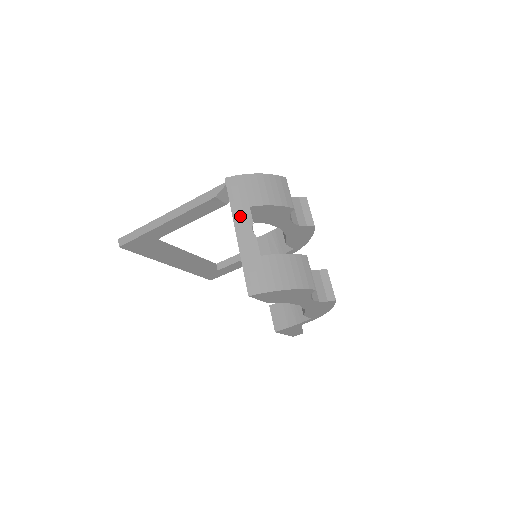
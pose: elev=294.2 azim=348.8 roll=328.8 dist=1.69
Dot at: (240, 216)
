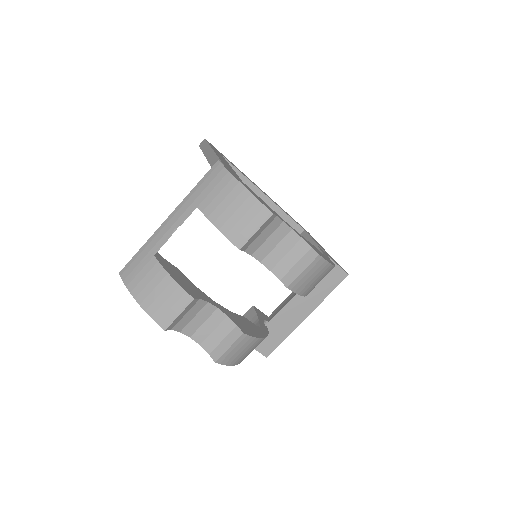
Dot at: (184, 207)
